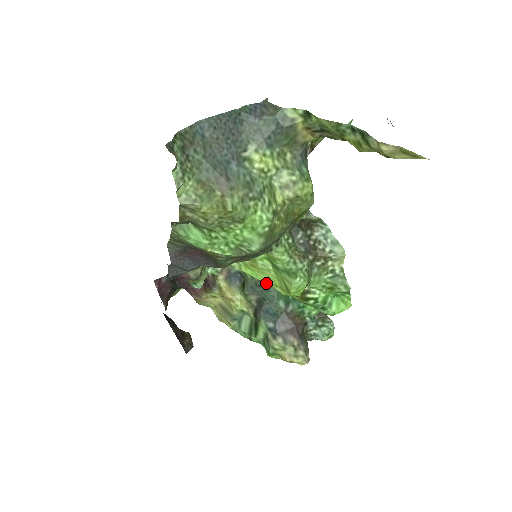
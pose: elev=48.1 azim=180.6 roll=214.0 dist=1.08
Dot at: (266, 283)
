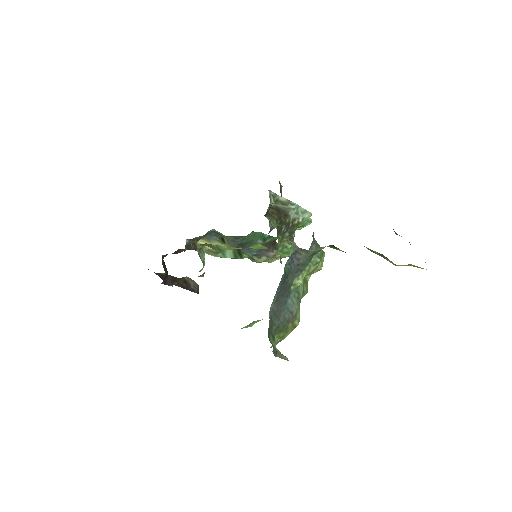
Dot at: (244, 237)
